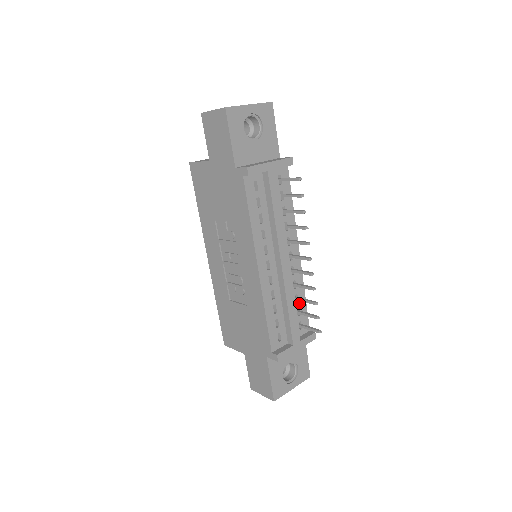
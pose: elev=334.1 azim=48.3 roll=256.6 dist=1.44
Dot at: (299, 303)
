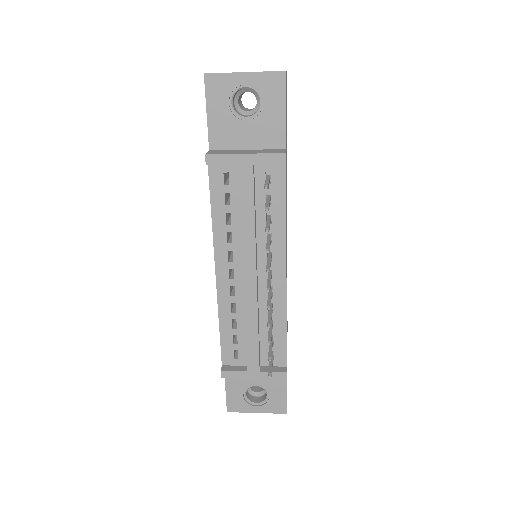
Dot at: (275, 331)
